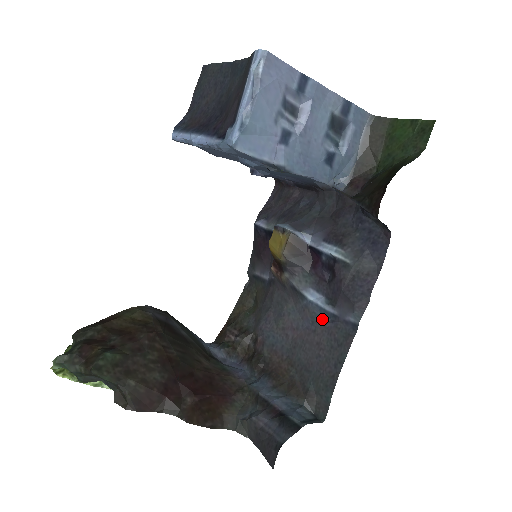
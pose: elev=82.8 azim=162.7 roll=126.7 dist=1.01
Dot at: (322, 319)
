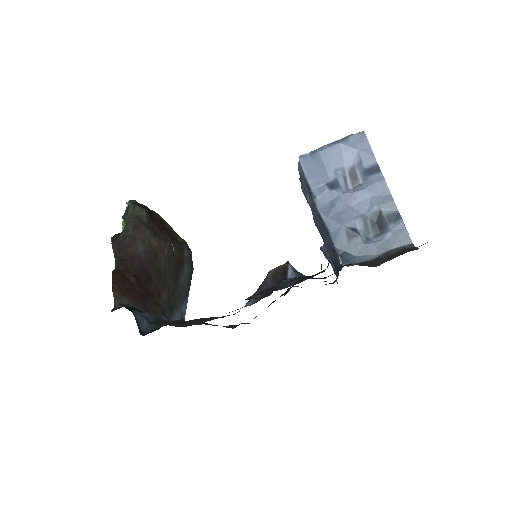
Dot at: (232, 311)
